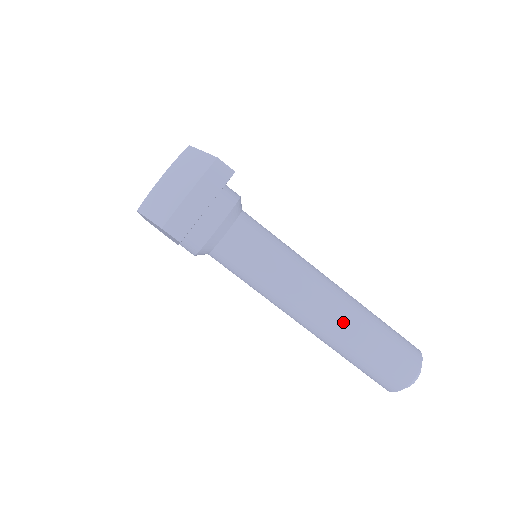
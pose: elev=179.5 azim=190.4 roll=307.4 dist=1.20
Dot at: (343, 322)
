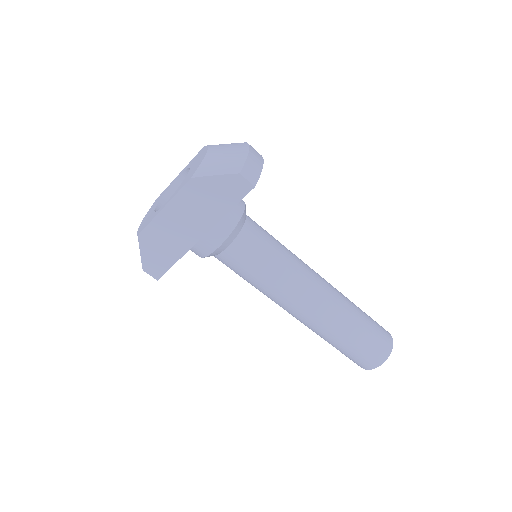
Dot at: (340, 296)
